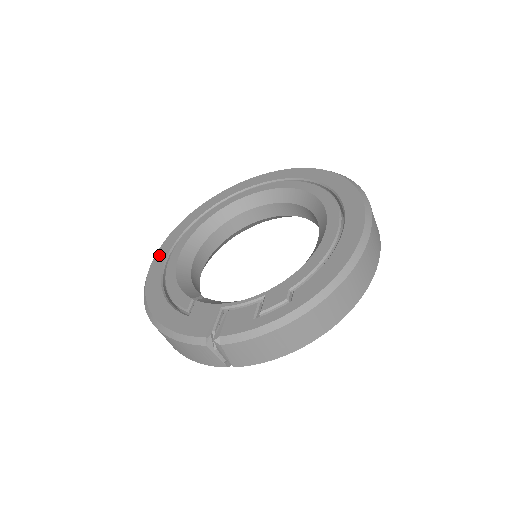
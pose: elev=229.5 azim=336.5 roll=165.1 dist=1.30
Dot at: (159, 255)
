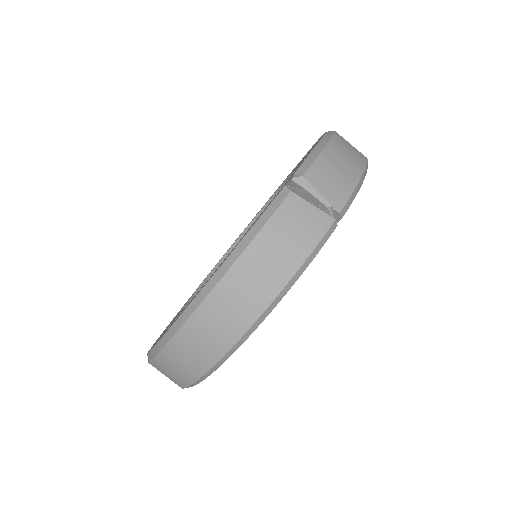
Dot at: occluded
